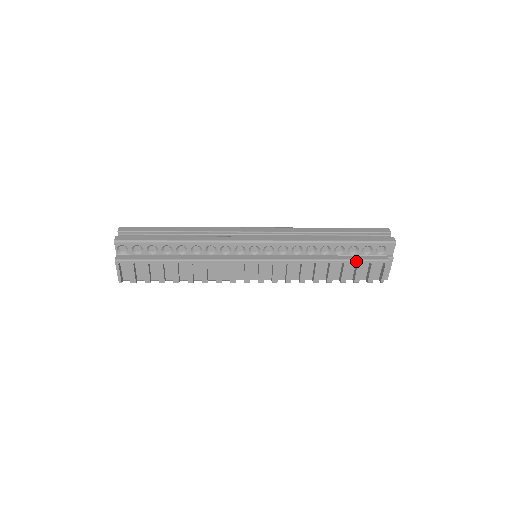
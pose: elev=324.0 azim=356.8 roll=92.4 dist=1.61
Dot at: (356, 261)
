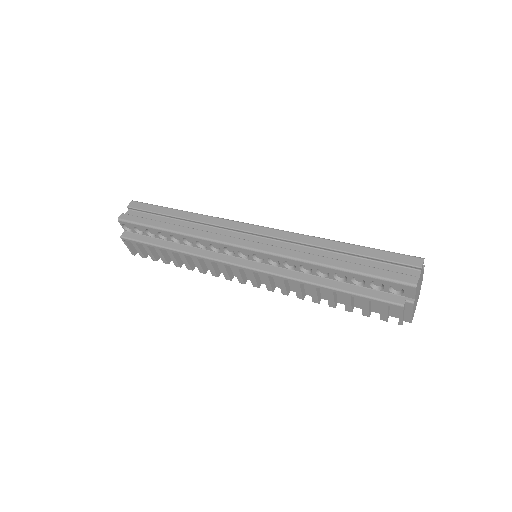
Dot at: (358, 296)
